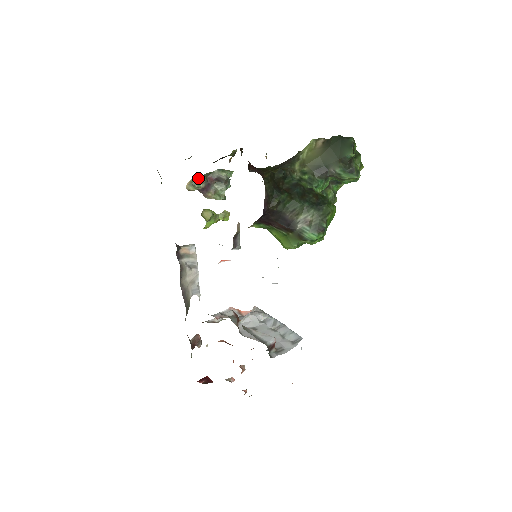
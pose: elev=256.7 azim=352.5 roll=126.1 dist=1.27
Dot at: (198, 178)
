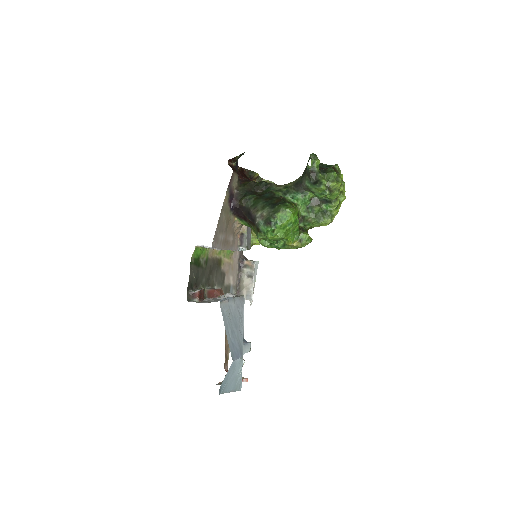
Dot at: occluded
